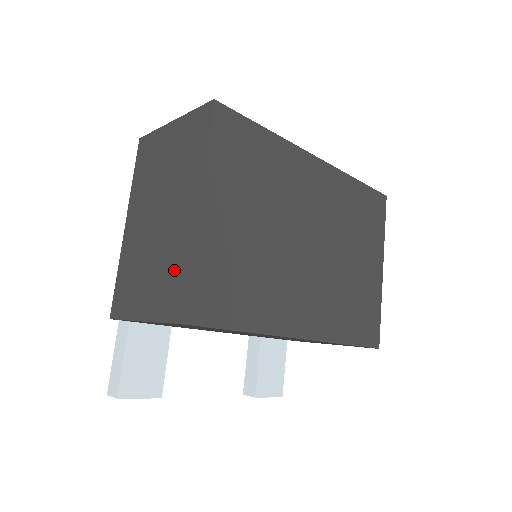
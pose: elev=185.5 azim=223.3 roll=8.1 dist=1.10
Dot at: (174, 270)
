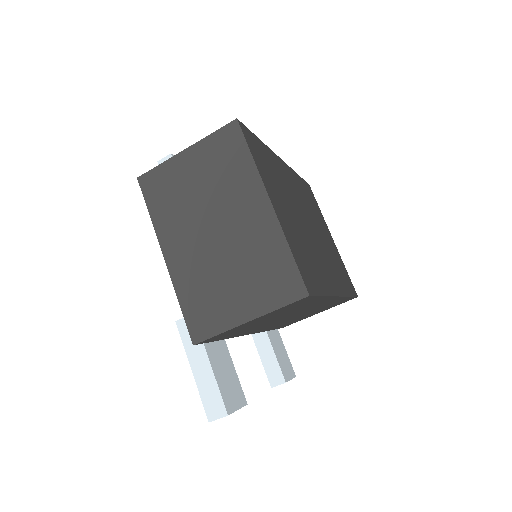
Dot at: (268, 262)
